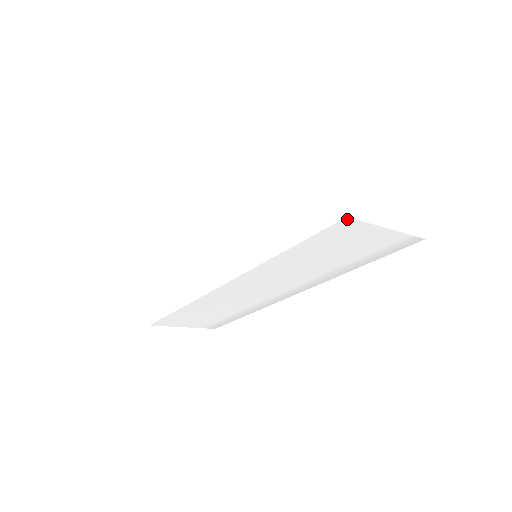
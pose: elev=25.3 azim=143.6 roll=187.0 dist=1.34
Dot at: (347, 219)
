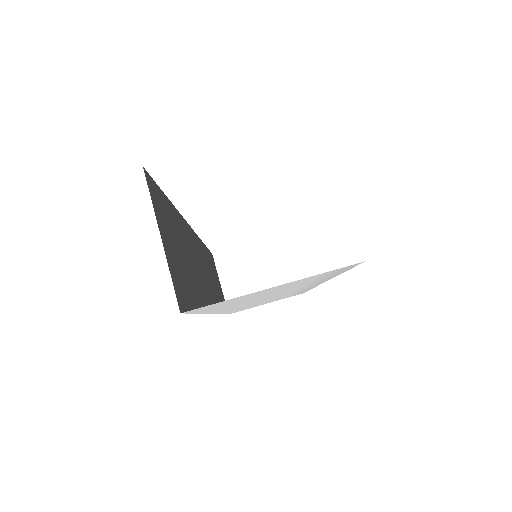
Dot at: (188, 311)
